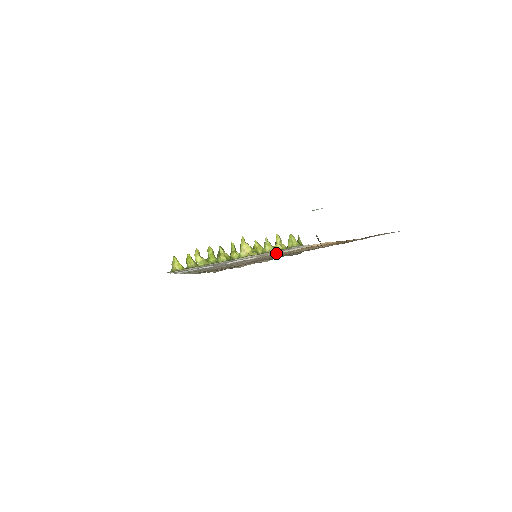
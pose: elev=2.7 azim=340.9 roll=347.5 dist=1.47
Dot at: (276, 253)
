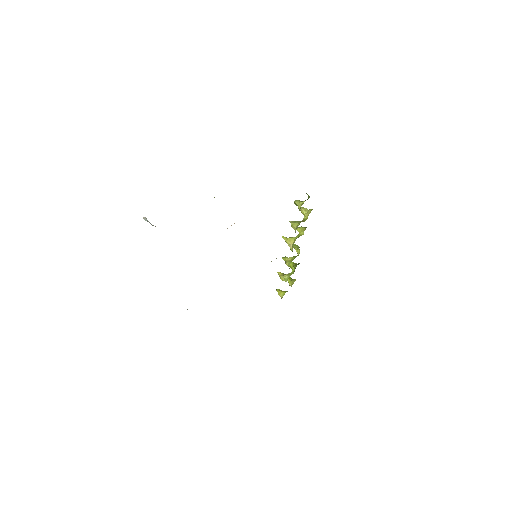
Dot at: occluded
